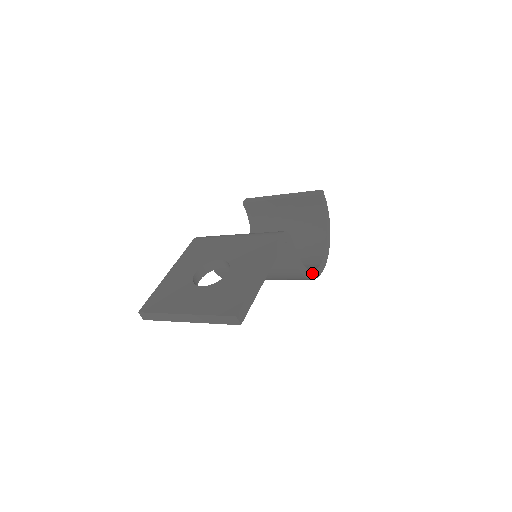
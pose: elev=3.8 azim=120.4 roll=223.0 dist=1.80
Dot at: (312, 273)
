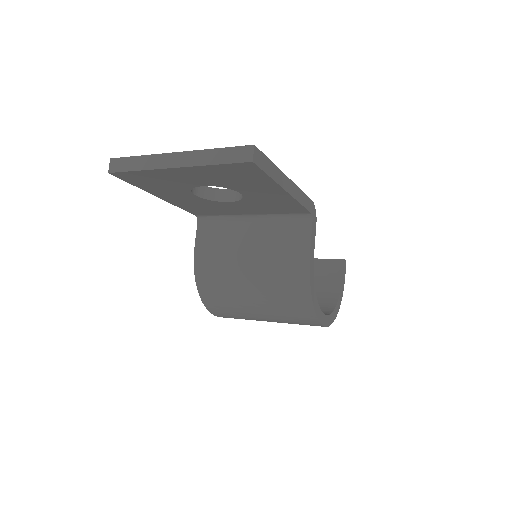
Dot at: (316, 301)
